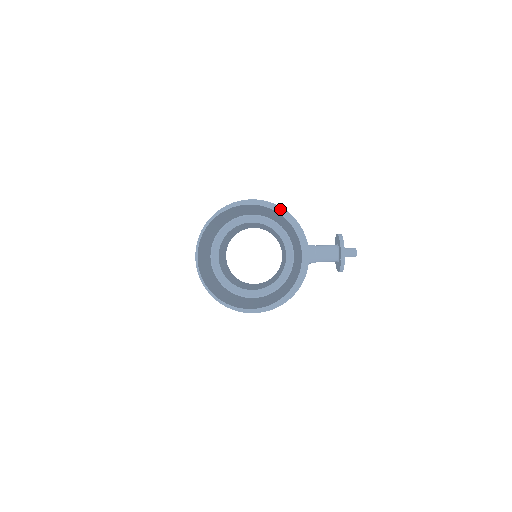
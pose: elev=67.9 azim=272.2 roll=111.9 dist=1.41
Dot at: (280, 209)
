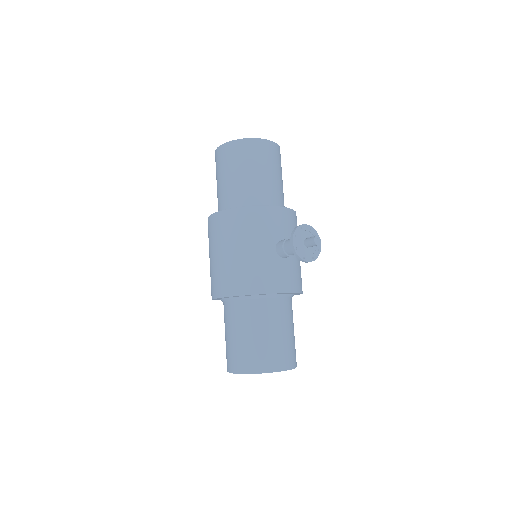
Dot at: occluded
